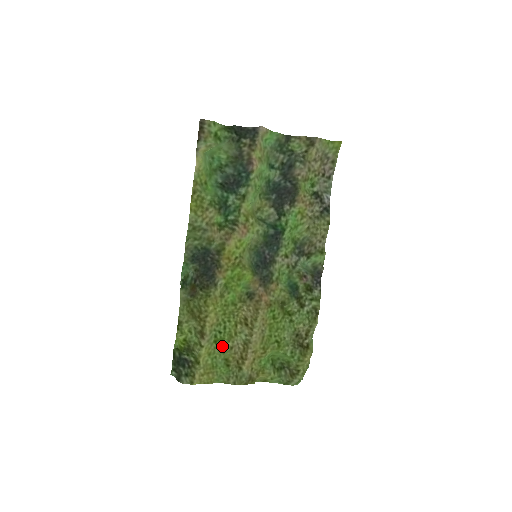
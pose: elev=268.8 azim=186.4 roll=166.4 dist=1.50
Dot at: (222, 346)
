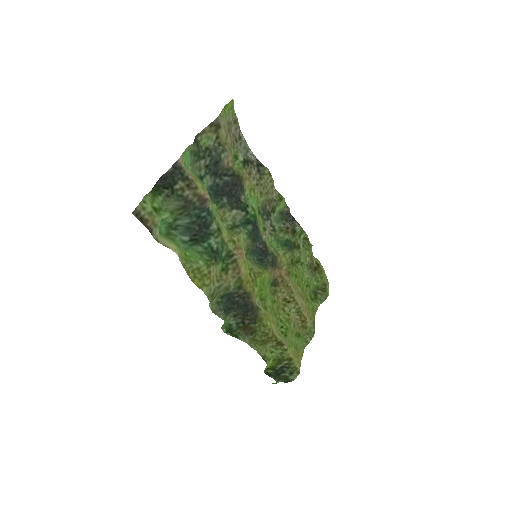
Dot at: (290, 332)
